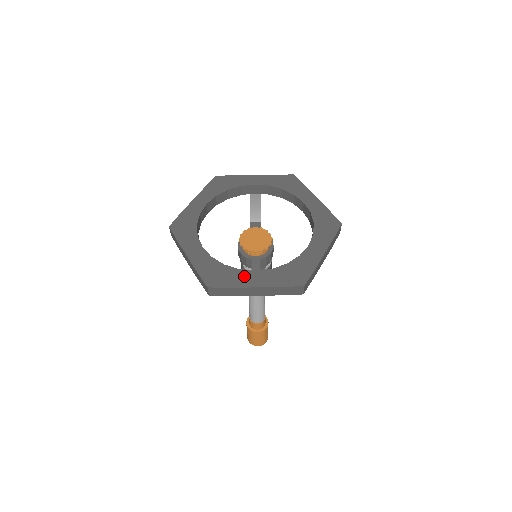
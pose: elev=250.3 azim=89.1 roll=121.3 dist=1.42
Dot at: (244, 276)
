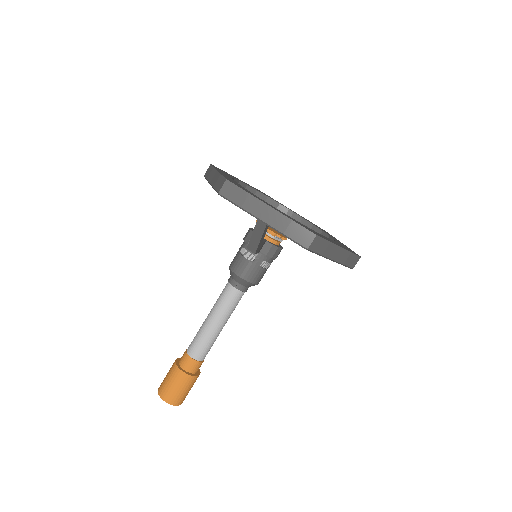
Dot at: (263, 200)
